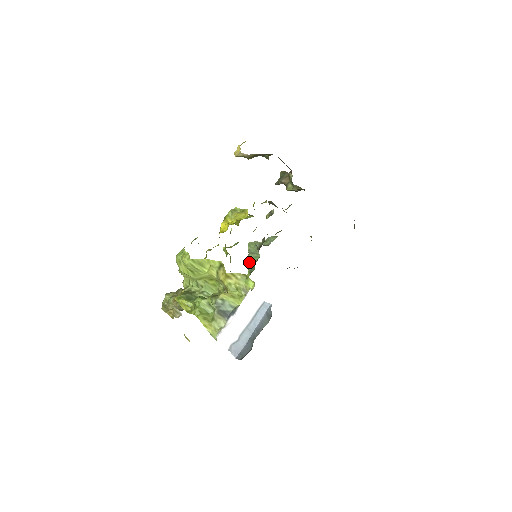
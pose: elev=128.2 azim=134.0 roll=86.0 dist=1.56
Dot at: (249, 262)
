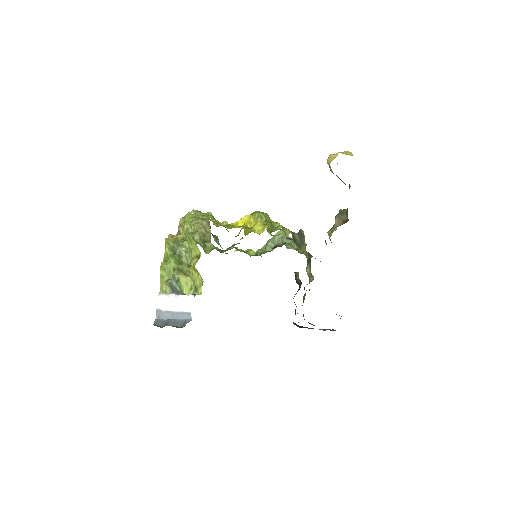
Dot at: (266, 244)
